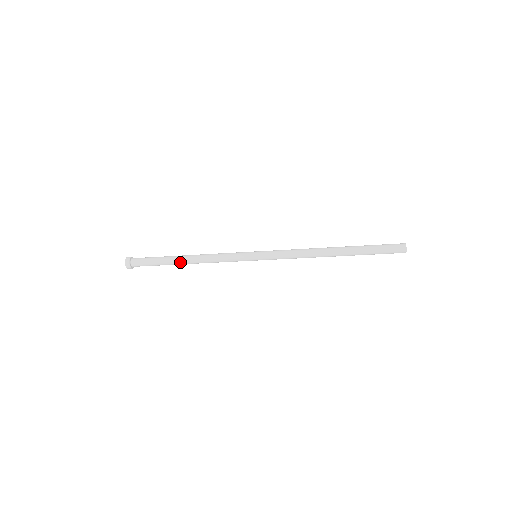
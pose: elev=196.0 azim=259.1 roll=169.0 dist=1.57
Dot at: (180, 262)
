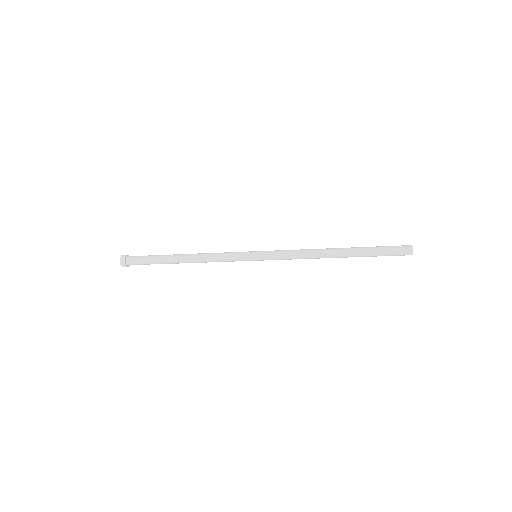
Dot at: (177, 262)
